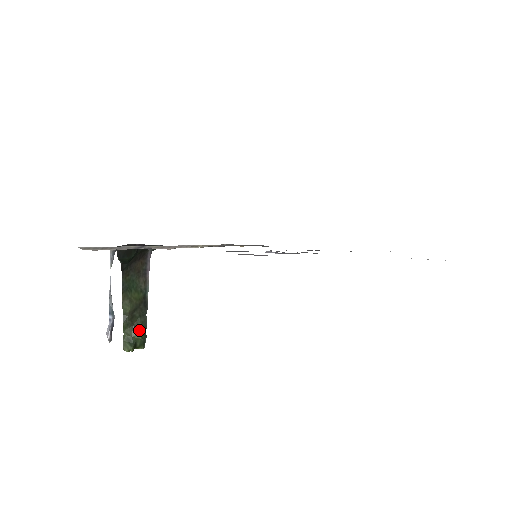
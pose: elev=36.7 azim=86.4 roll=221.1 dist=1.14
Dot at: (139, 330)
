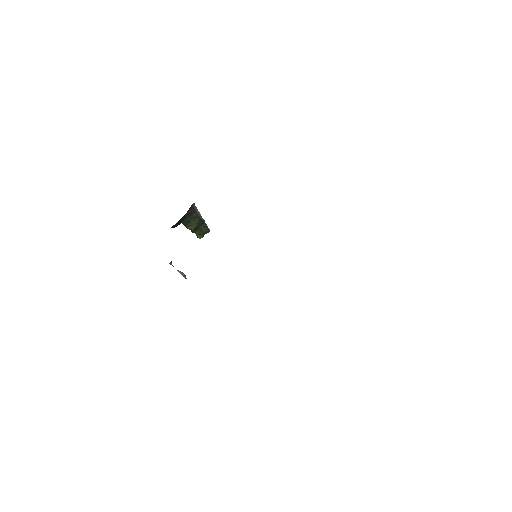
Dot at: (203, 231)
